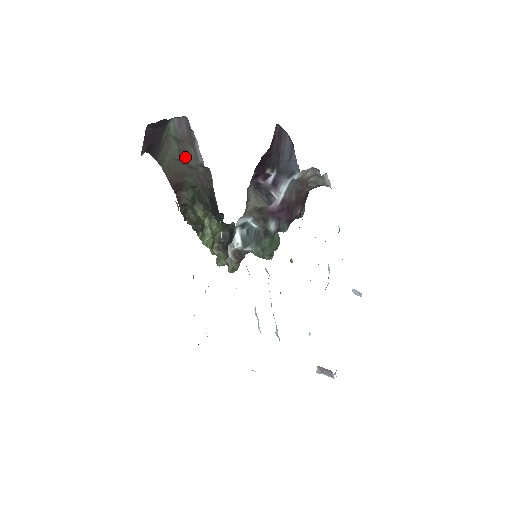
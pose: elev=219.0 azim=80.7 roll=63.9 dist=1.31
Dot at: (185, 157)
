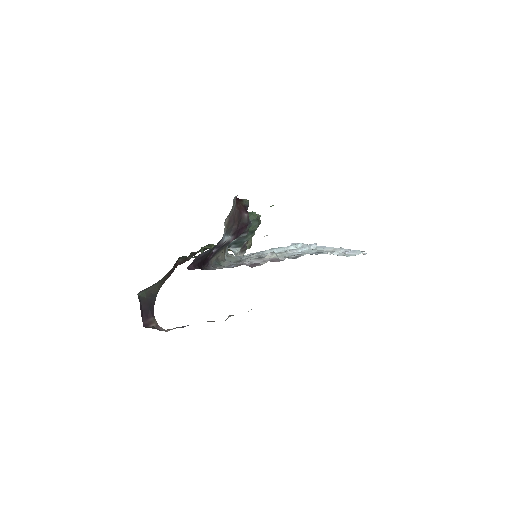
Dot at: occluded
